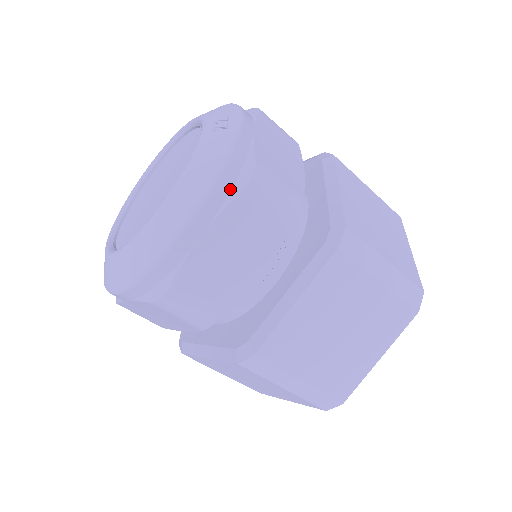
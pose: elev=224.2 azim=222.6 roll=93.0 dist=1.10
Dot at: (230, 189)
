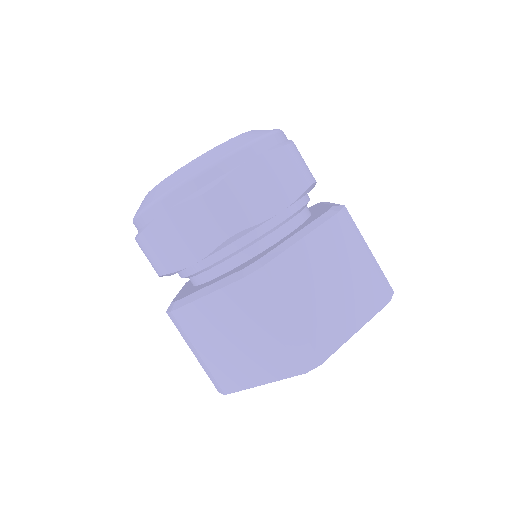
Dot at: (275, 145)
